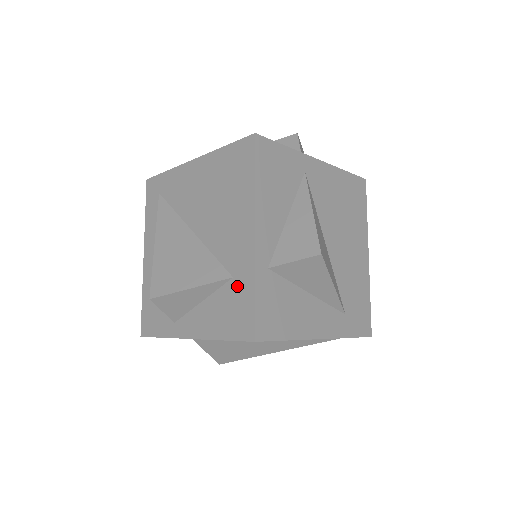
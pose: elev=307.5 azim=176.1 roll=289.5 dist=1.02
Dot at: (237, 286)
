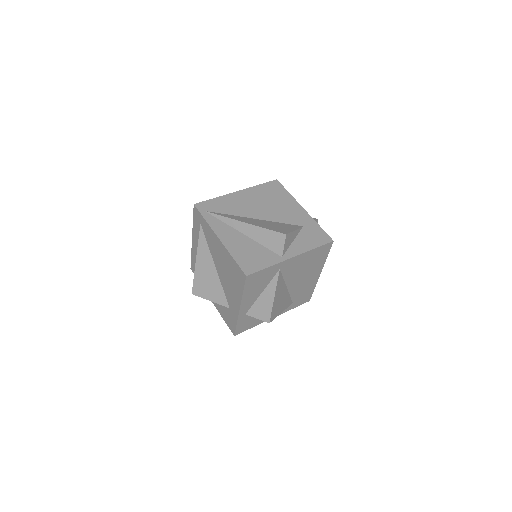
Dot at: (231, 313)
